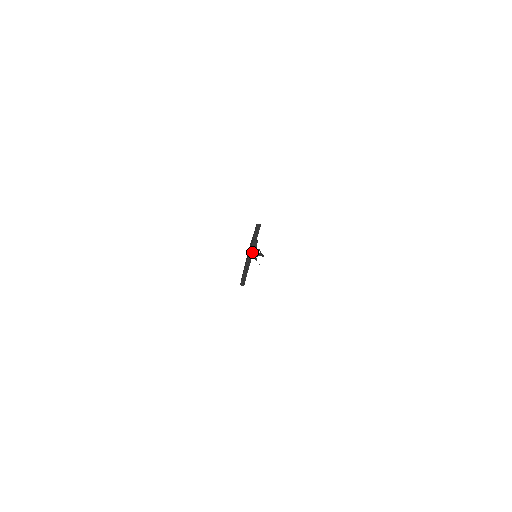
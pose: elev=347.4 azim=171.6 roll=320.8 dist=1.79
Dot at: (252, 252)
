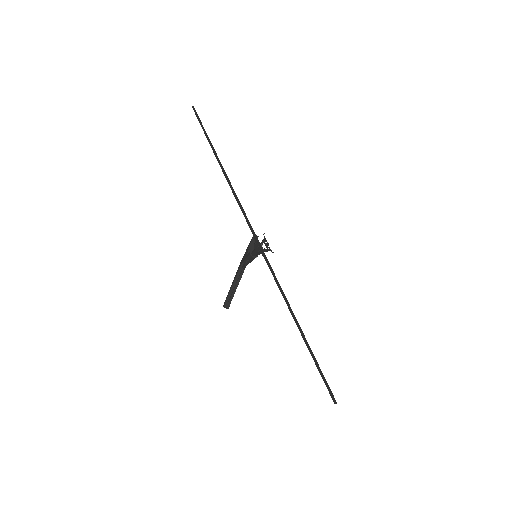
Dot at: (250, 253)
